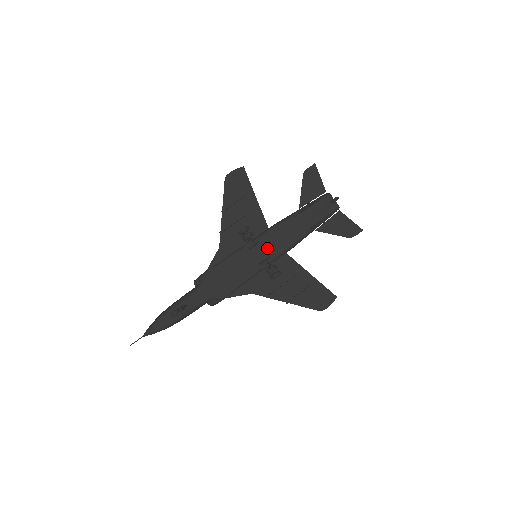
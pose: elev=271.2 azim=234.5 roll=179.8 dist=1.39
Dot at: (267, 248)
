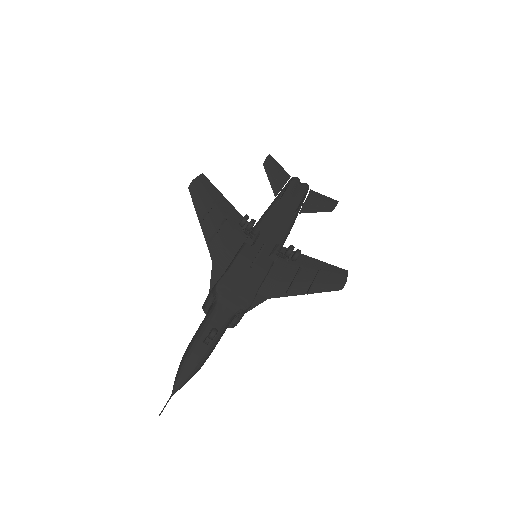
Dot at: (268, 239)
